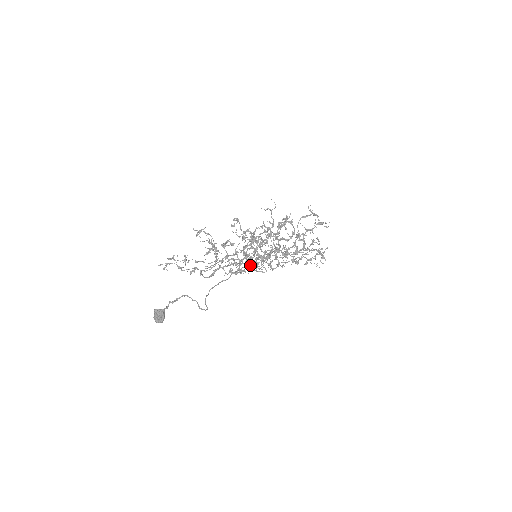
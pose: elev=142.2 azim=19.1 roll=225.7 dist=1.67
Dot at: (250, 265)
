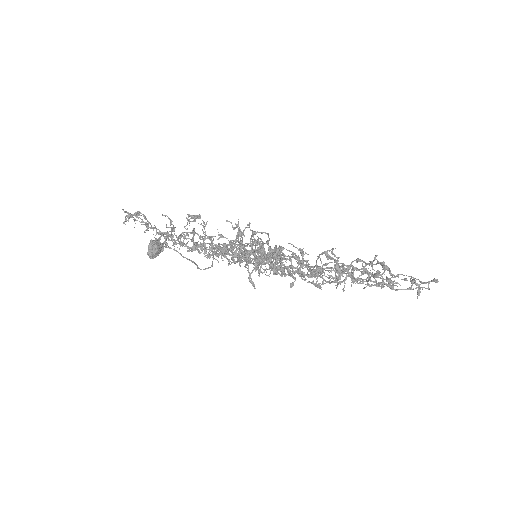
Dot at: occluded
